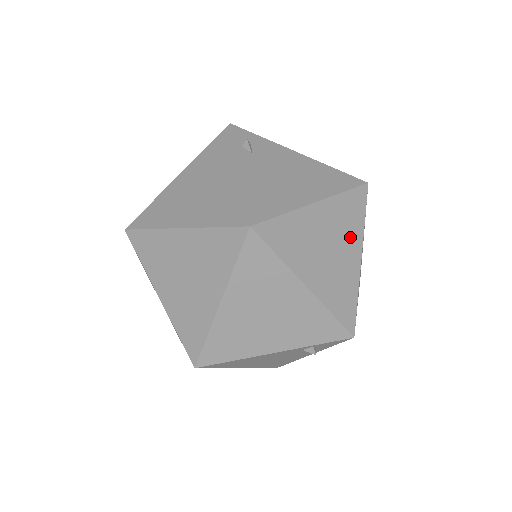
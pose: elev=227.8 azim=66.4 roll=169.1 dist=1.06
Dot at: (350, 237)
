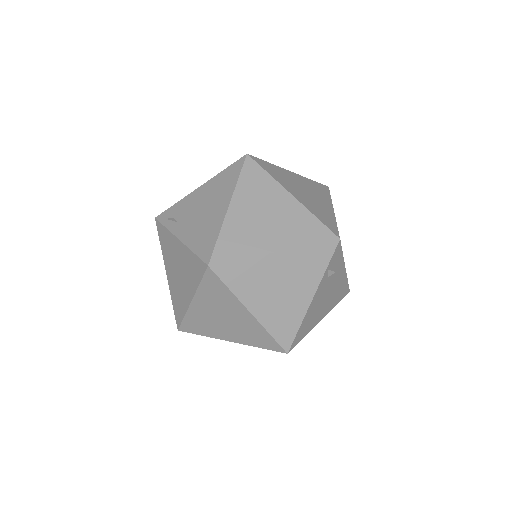
Dot at: occluded
